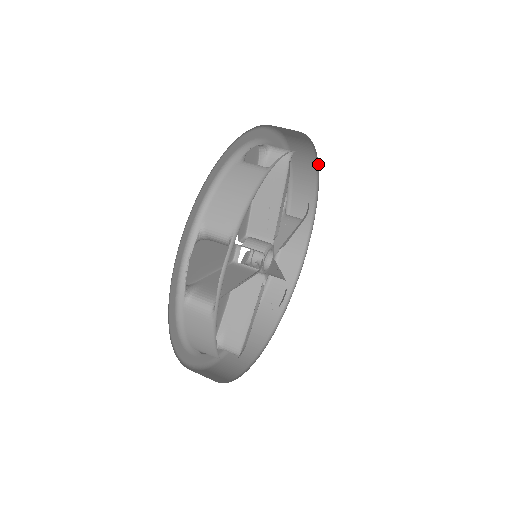
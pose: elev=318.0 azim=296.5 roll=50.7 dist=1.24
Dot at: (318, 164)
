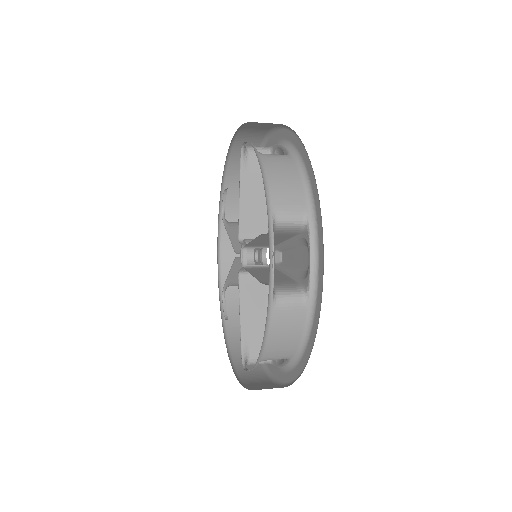
Dot at: occluded
